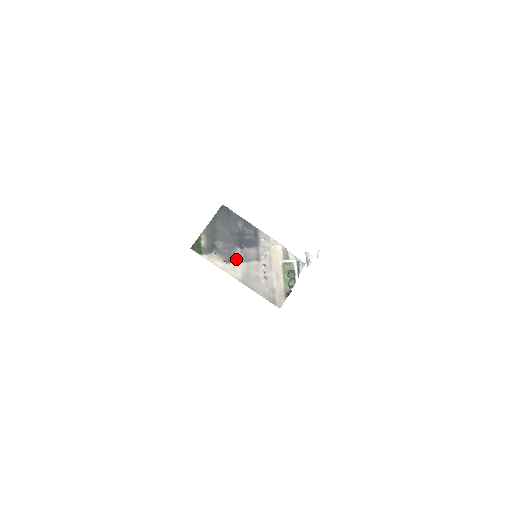
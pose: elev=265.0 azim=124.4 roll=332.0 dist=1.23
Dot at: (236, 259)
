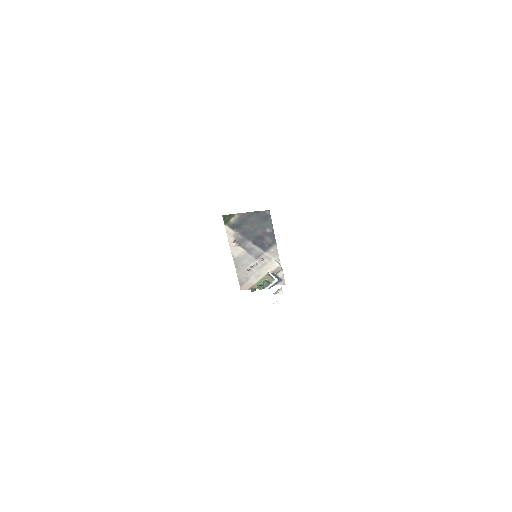
Dot at: (243, 245)
